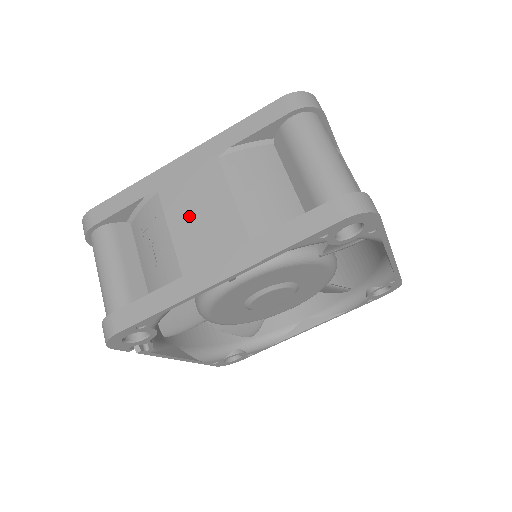
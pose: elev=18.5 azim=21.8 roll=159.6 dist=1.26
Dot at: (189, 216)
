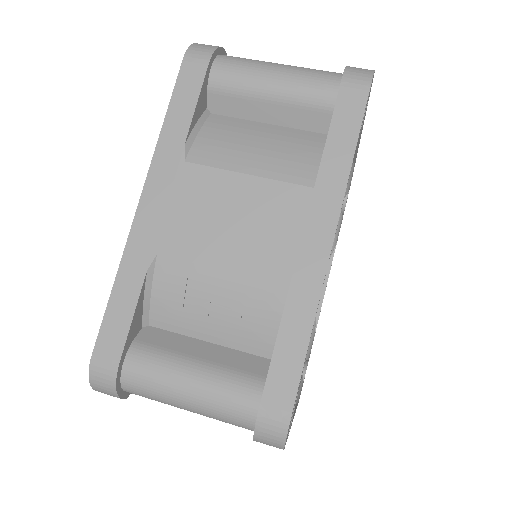
Dot at: (223, 235)
